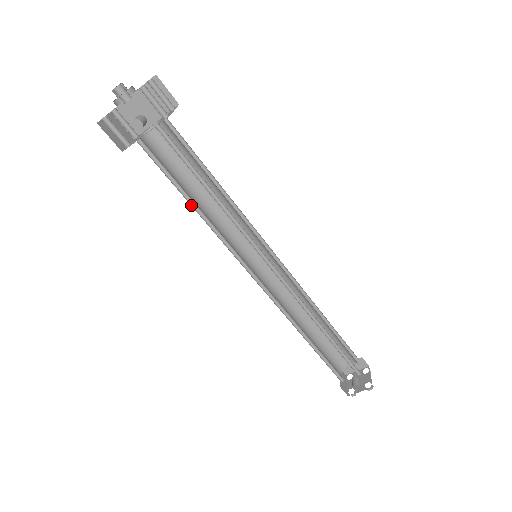
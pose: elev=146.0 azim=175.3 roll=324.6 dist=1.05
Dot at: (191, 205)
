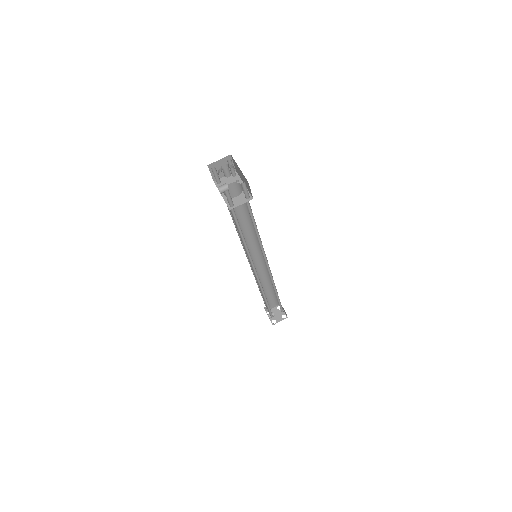
Dot at: occluded
